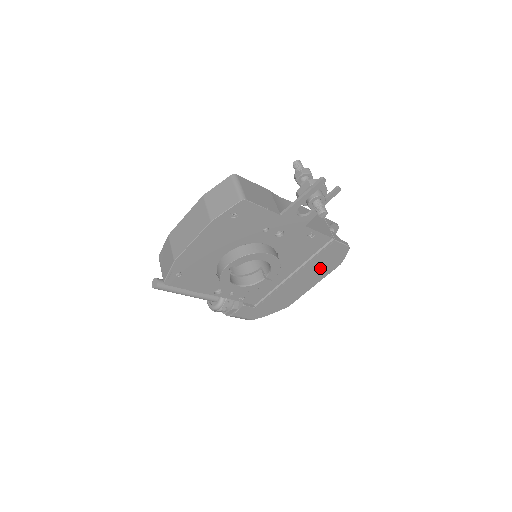
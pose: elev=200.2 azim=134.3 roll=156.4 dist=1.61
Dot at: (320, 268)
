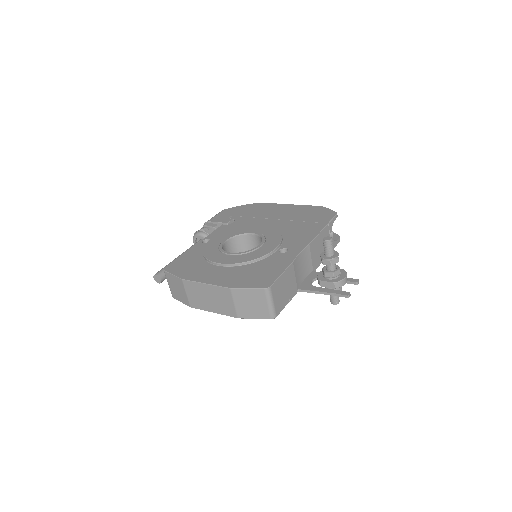
Dot at: occluded
